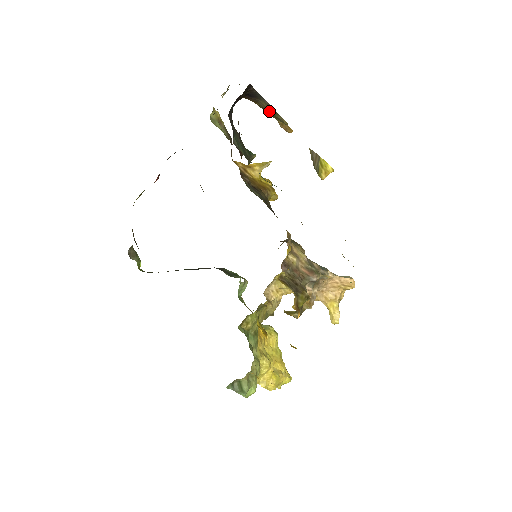
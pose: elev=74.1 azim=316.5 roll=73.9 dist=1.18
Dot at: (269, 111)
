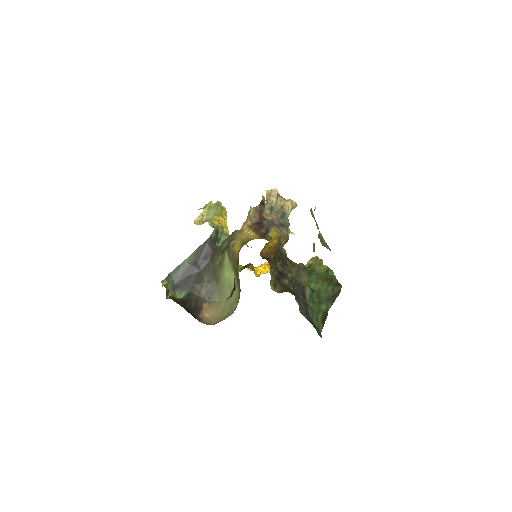
Dot at: occluded
